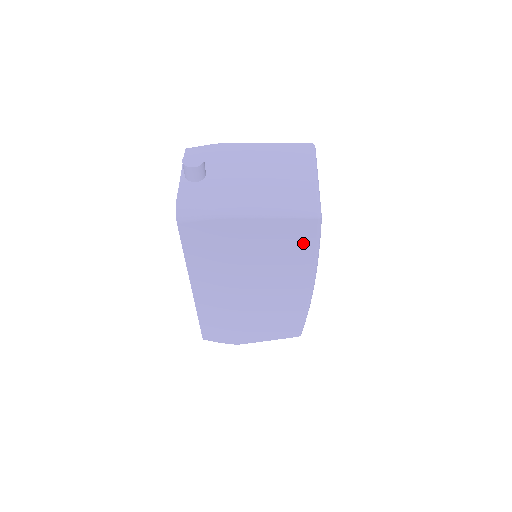
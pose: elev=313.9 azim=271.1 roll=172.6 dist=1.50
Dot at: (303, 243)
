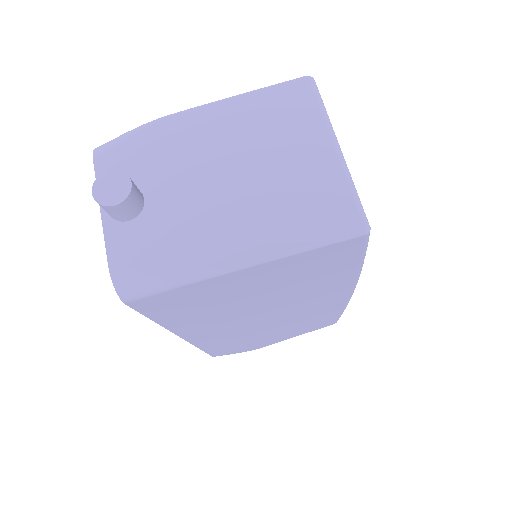
Dot at: (340, 263)
